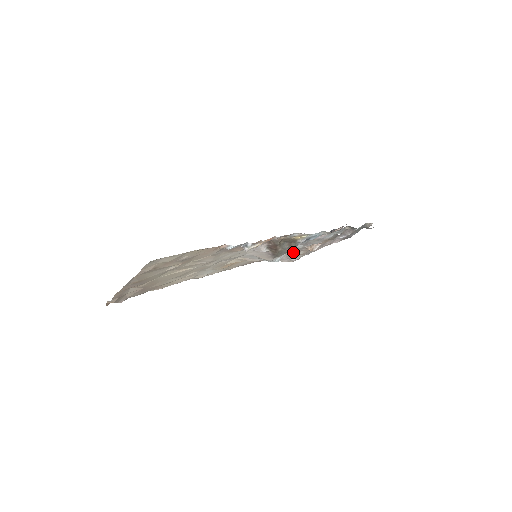
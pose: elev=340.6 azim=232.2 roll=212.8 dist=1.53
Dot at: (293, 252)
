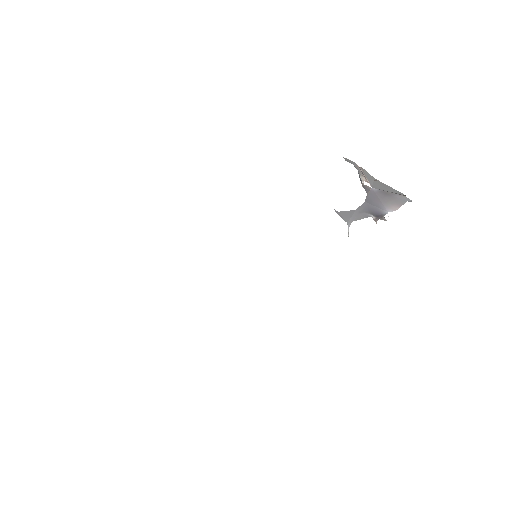
Dot at: occluded
